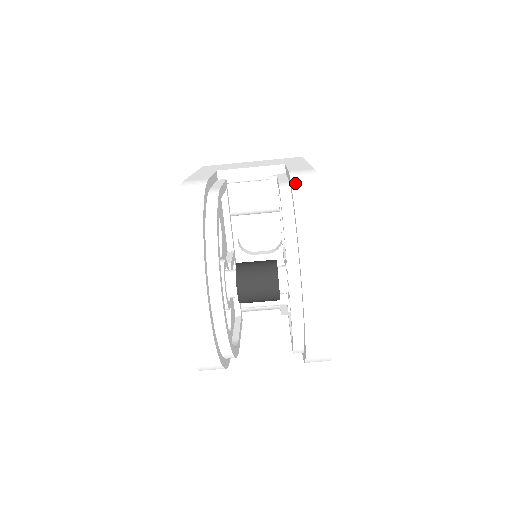
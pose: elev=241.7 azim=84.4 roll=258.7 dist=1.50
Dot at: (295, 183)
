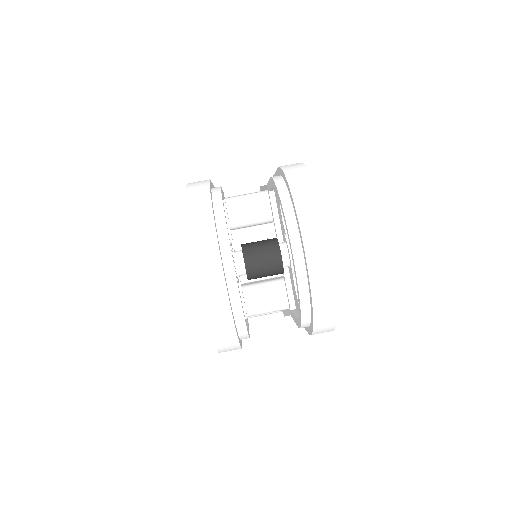
Dot at: (285, 168)
